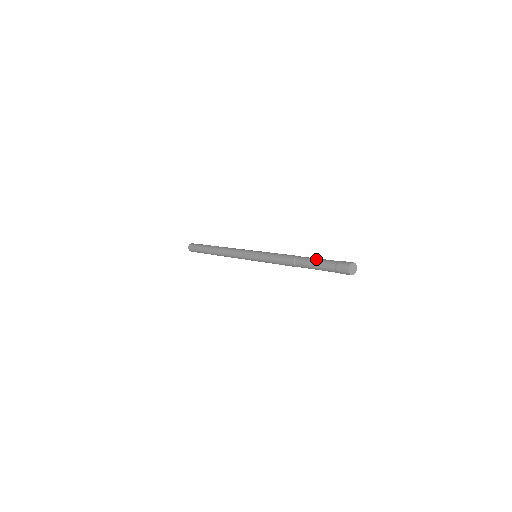
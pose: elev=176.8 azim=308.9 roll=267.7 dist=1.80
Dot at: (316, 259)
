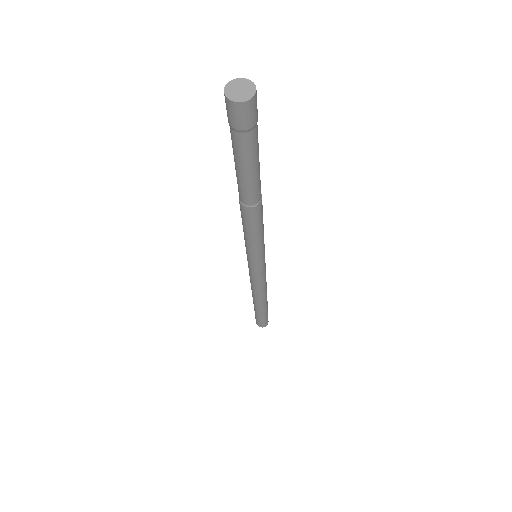
Dot at: occluded
